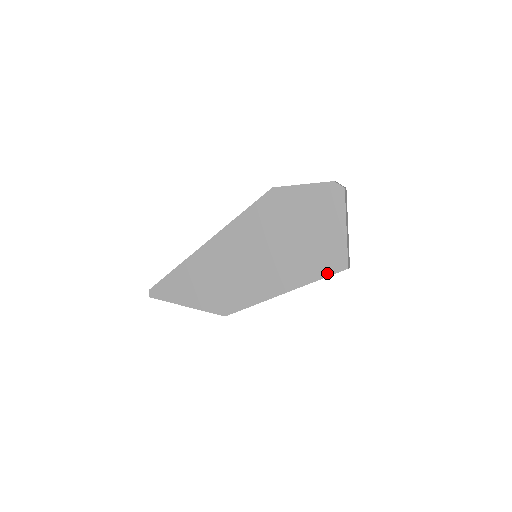
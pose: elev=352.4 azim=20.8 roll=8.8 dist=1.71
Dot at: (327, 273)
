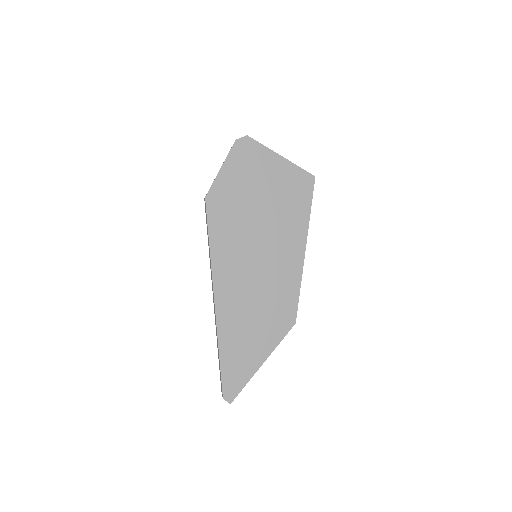
Dot at: (309, 197)
